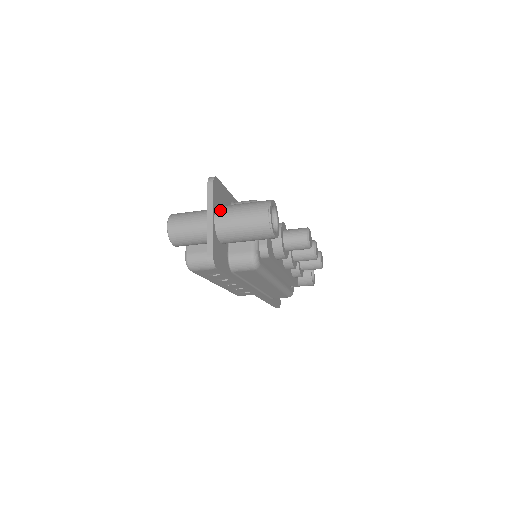
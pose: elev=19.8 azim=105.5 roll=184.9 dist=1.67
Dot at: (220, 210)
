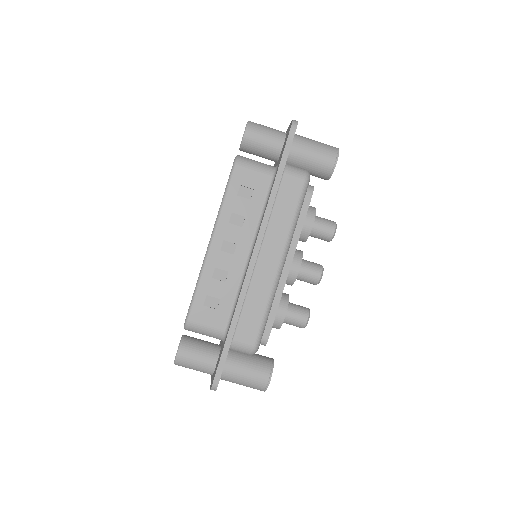
Dot at: occluded
